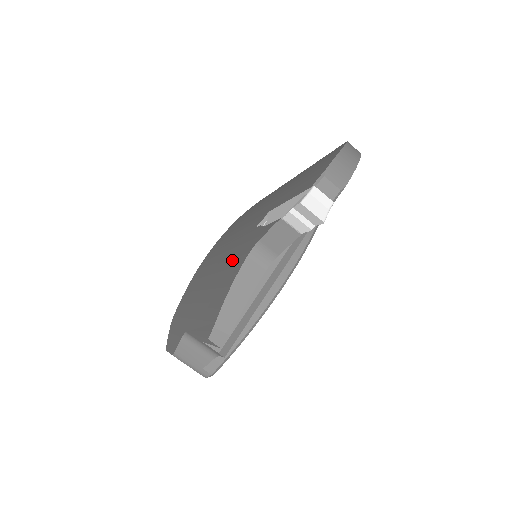
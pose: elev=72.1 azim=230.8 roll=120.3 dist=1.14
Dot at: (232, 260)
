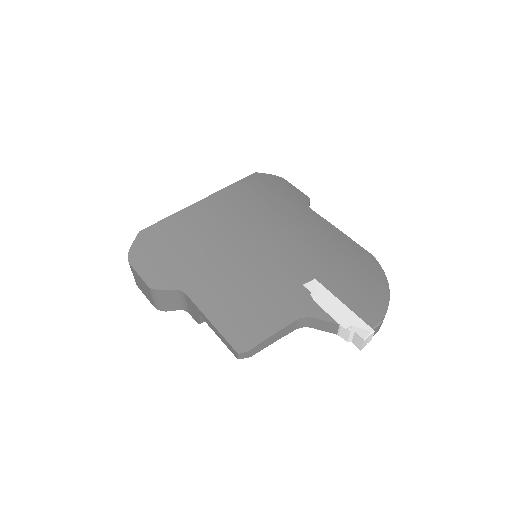
Dot at: (271, 292)
